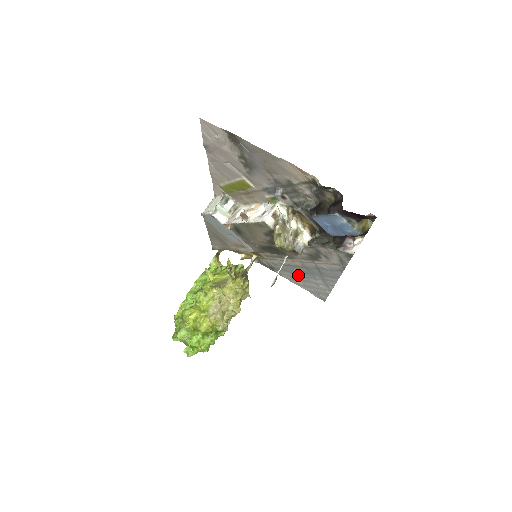
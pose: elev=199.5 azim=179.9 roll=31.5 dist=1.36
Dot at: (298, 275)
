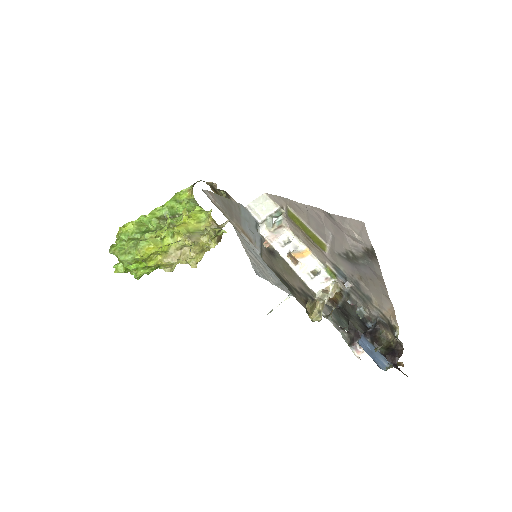
Dot at: (259, 256)
